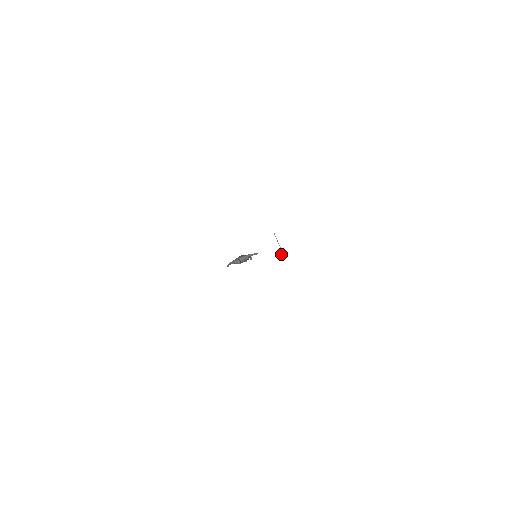
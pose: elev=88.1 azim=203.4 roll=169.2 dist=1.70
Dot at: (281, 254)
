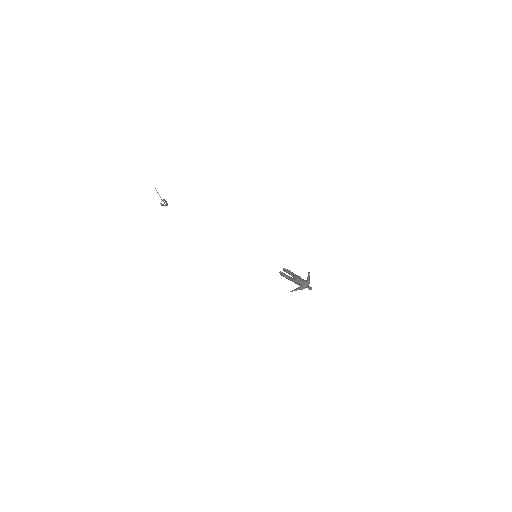
Dot at: occluded
